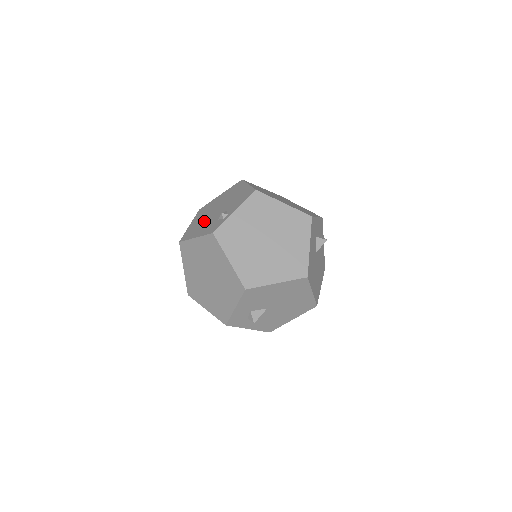
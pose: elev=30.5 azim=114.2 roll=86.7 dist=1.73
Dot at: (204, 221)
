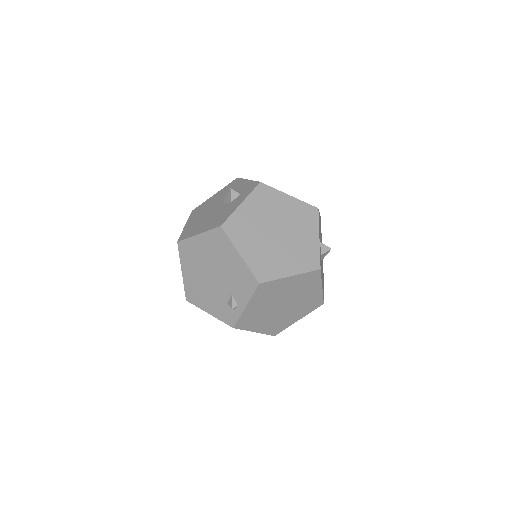
Dot at: (204, 287)
